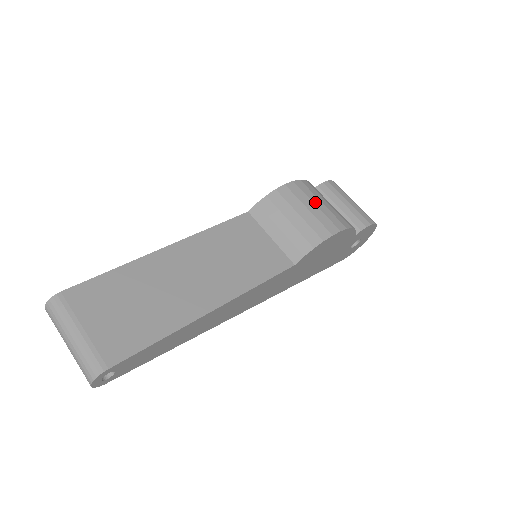
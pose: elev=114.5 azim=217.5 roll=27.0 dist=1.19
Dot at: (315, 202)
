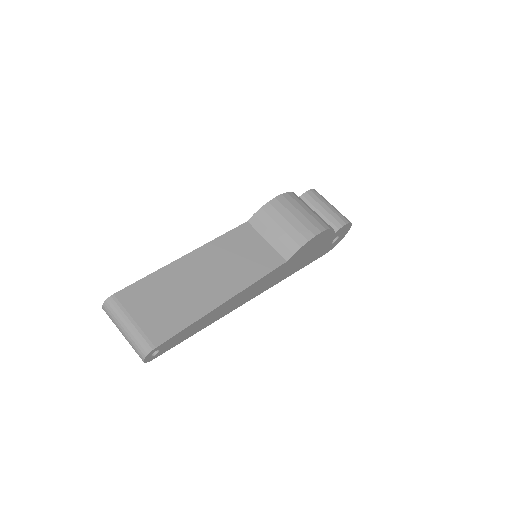
Dot at: (300, 210)
